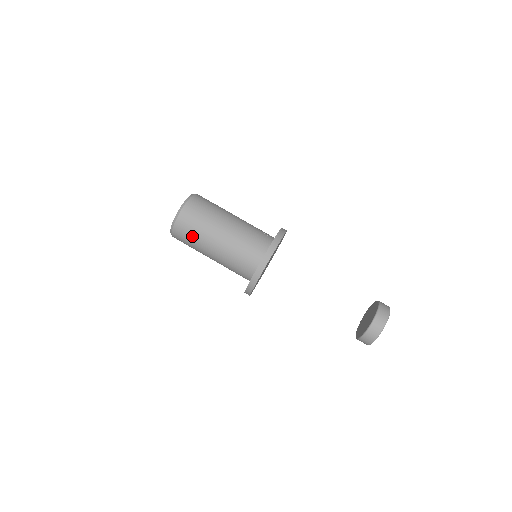
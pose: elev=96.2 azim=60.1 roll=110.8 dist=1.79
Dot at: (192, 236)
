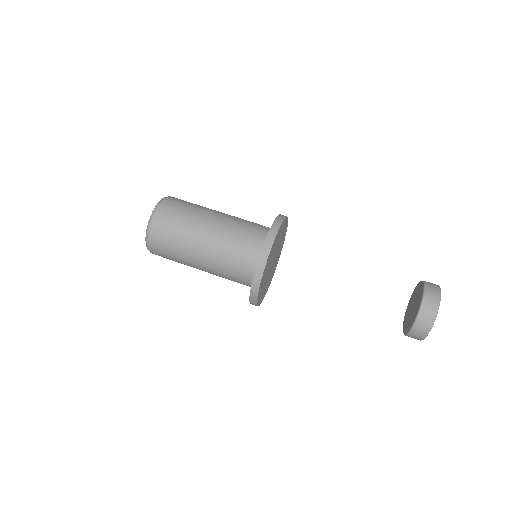
Dot at: (172, 245)
